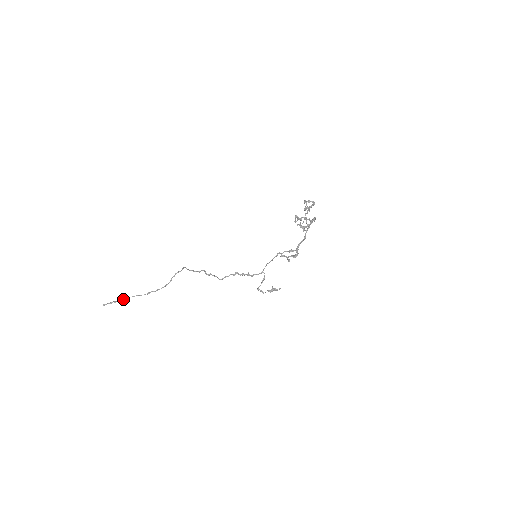
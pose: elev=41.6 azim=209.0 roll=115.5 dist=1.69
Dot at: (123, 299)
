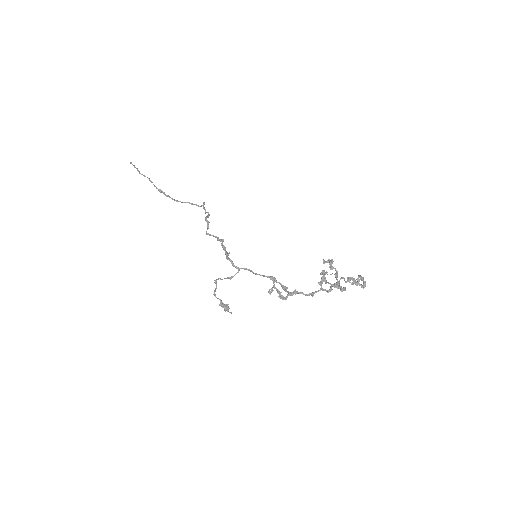
Dot at: occluded
